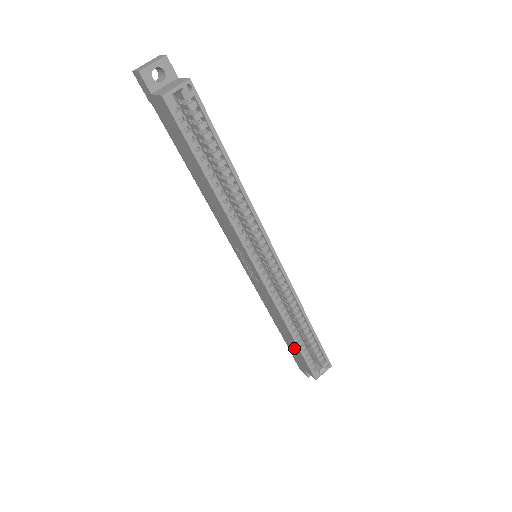
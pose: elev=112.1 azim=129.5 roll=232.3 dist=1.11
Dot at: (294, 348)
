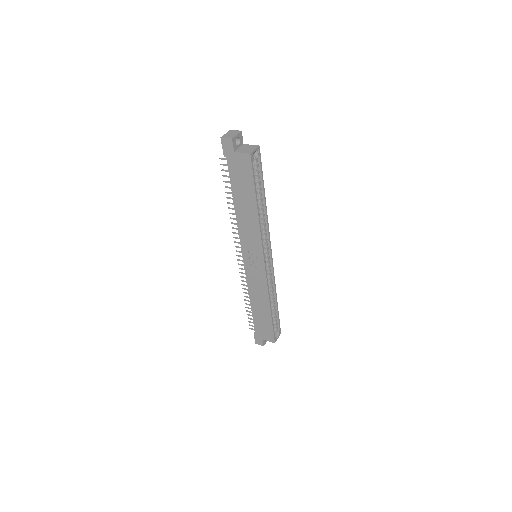
Dot at: (264, 322)
